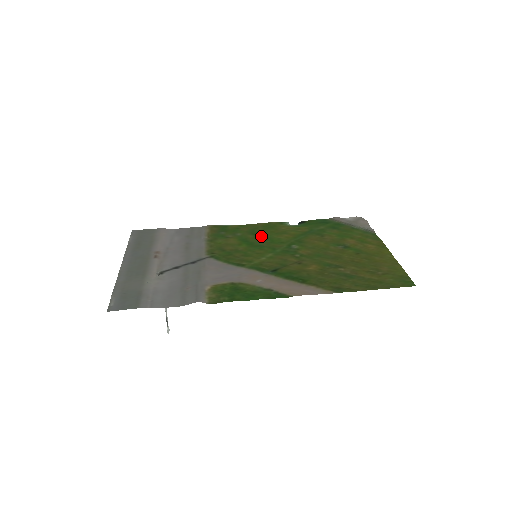
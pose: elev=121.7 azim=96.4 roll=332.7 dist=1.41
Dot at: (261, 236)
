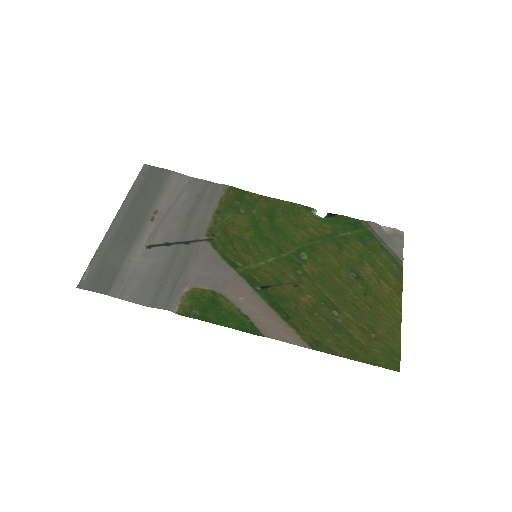
Dot at: (276, 223)
